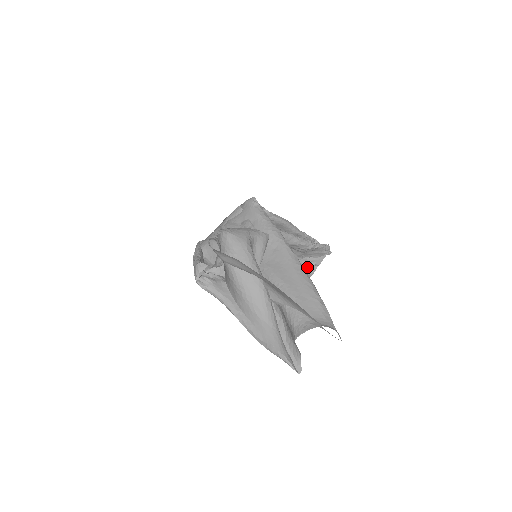
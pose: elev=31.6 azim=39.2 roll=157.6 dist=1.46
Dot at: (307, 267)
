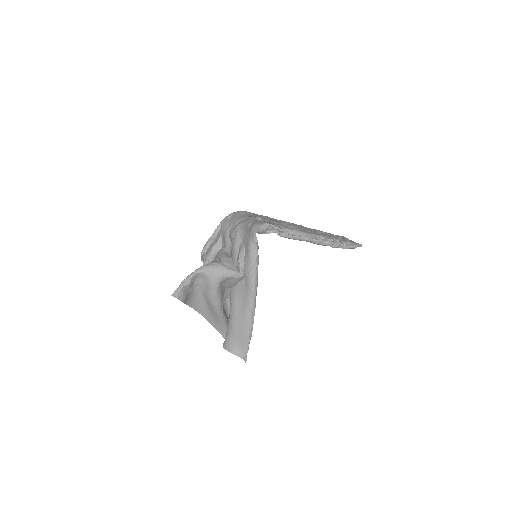
Dot at: occluded
